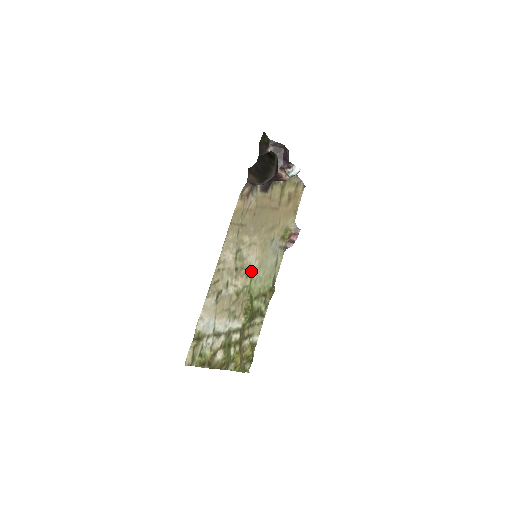
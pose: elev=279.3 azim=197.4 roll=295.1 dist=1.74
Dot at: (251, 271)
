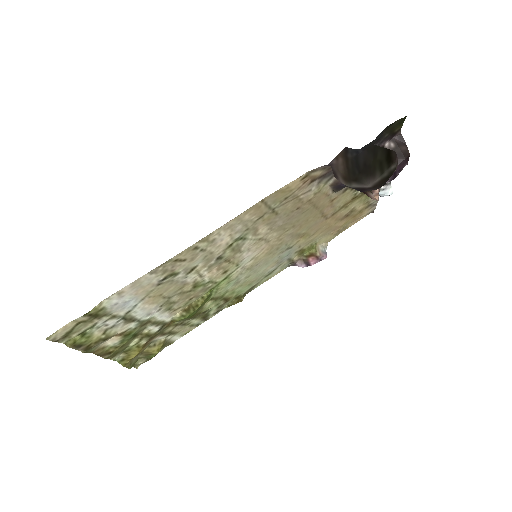
Dot at: (235, 268)
